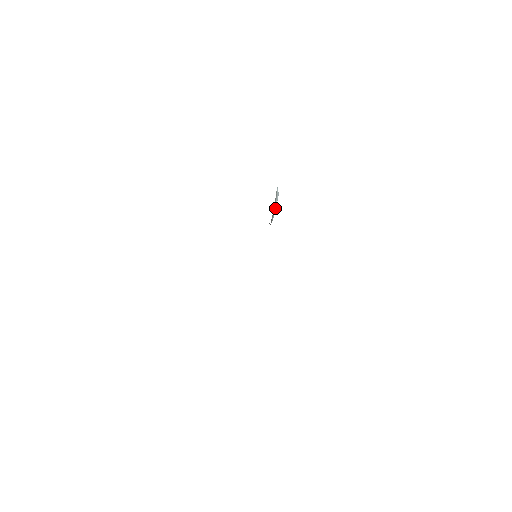
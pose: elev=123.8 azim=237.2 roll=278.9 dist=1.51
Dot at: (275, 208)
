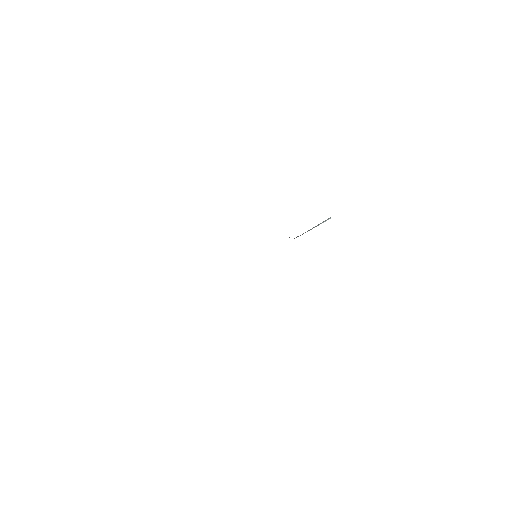
Dot at: occluded
